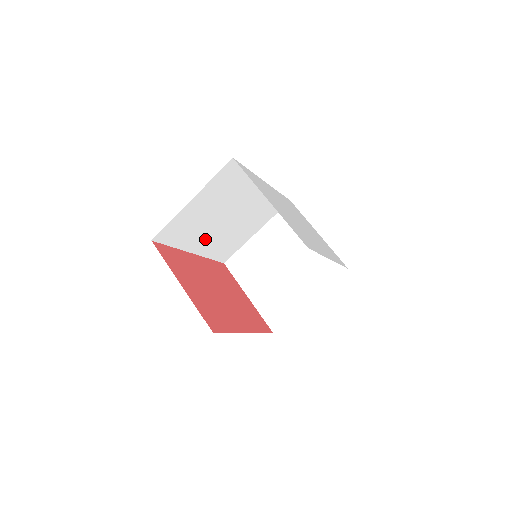
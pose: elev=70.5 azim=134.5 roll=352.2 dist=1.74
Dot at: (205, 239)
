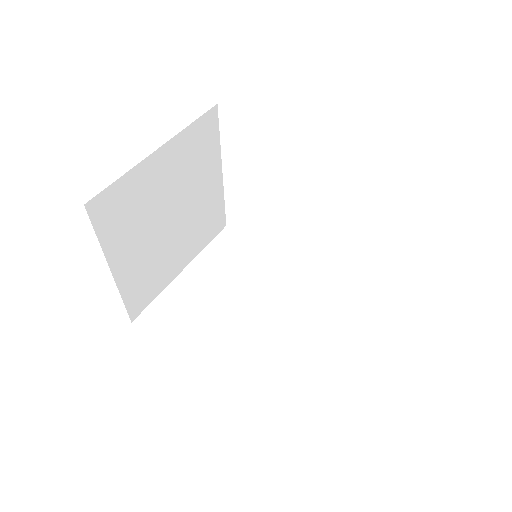
Dot at: (228, 343)
